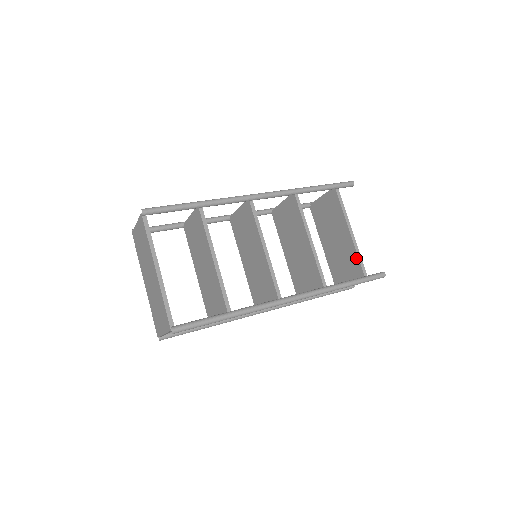
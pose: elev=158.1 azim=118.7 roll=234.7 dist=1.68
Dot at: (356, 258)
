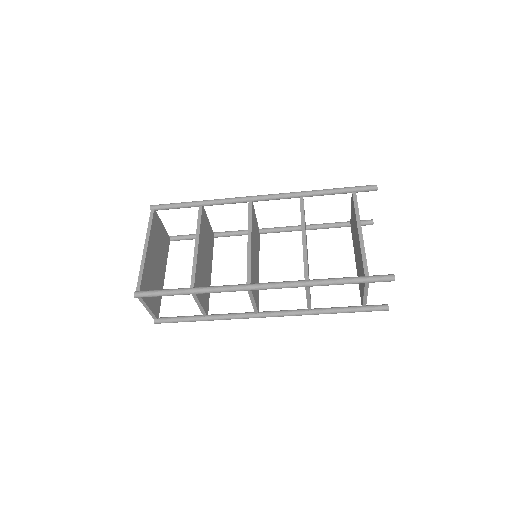
Dot at: (361, 259)
